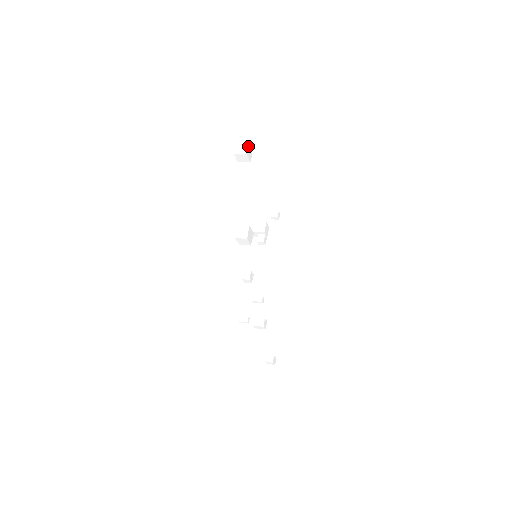
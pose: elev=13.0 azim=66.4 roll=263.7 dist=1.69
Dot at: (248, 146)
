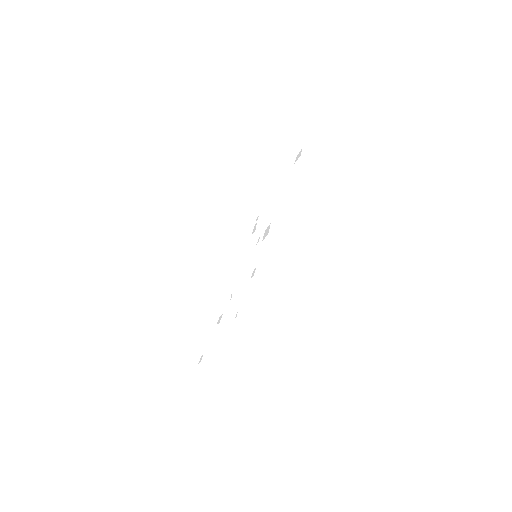
Dot at: (312, 155)
